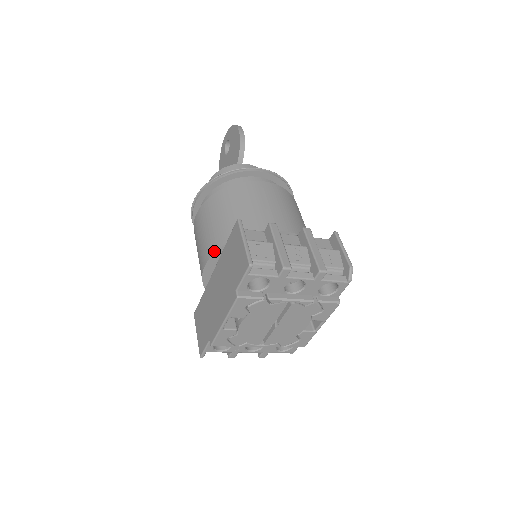
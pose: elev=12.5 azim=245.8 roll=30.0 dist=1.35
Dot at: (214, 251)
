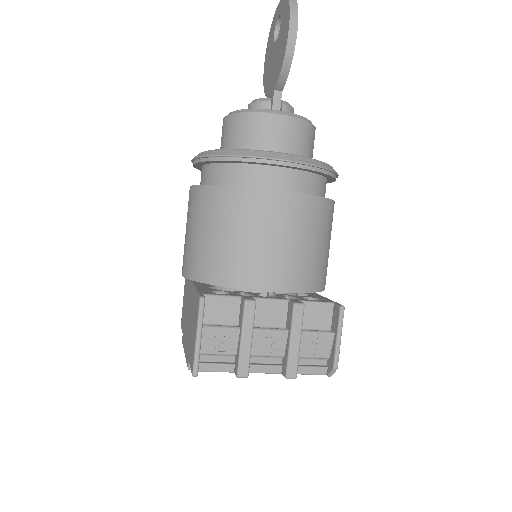
Dot at: (188, 277)
